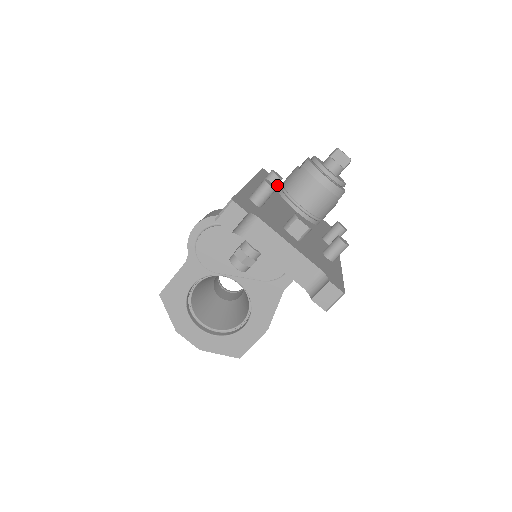
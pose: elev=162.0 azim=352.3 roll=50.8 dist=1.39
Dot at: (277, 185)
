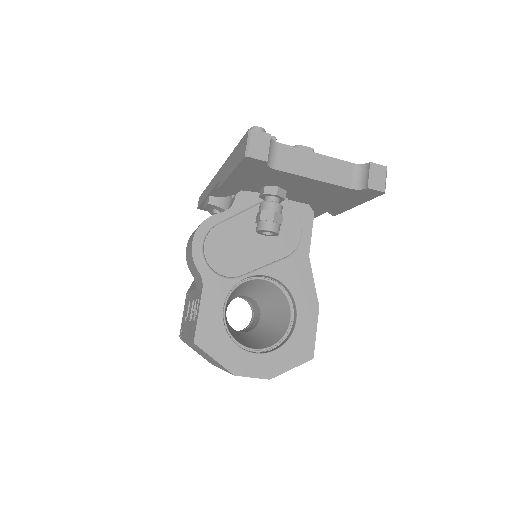
Dot at: occluded
